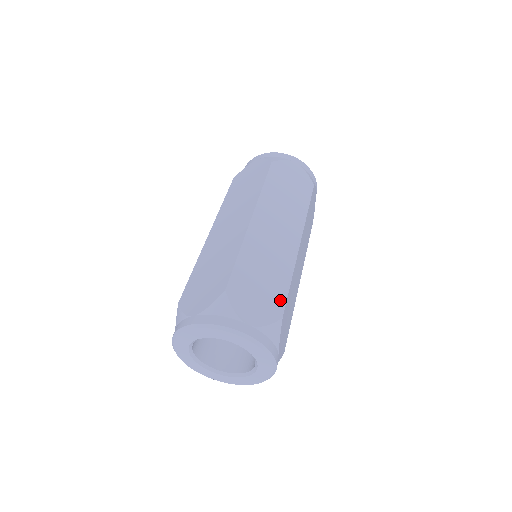
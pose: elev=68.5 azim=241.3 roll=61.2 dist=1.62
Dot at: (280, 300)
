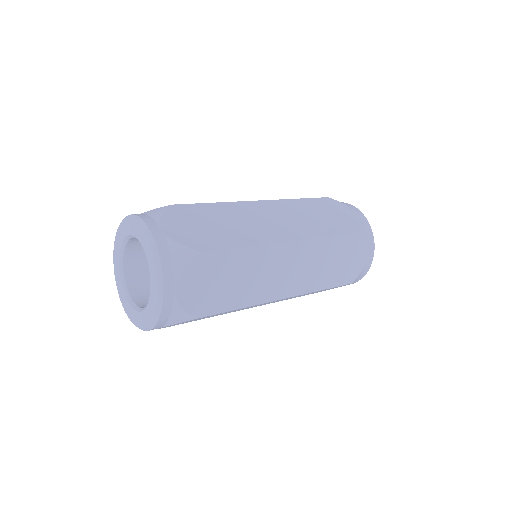
Dot at: (215, 244)
